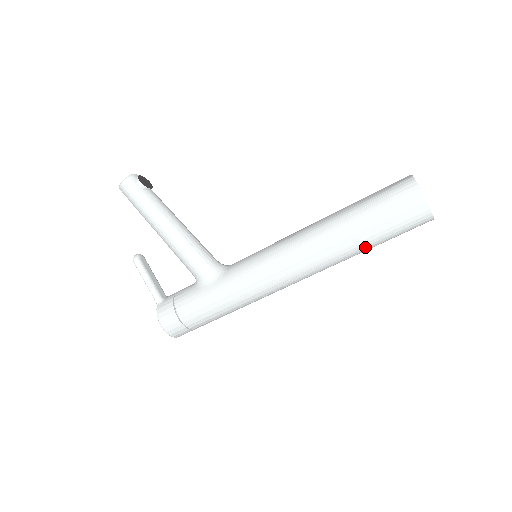
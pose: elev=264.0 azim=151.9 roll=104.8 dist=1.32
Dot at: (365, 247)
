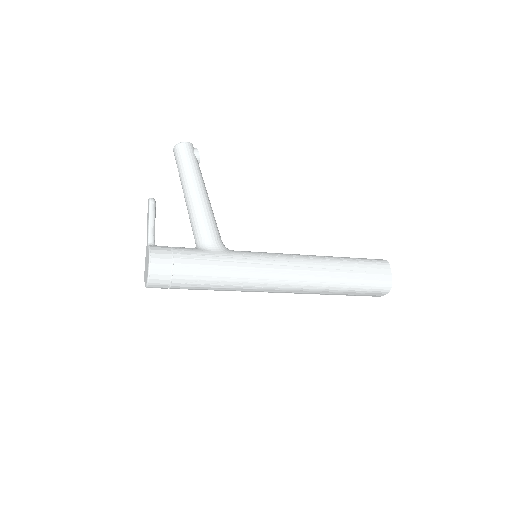
Dot at: (345, 286)
